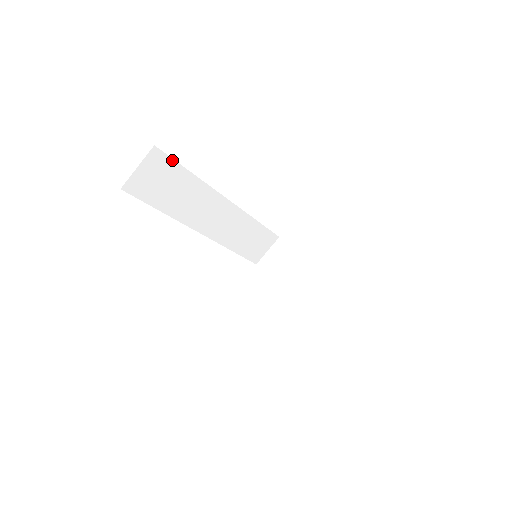
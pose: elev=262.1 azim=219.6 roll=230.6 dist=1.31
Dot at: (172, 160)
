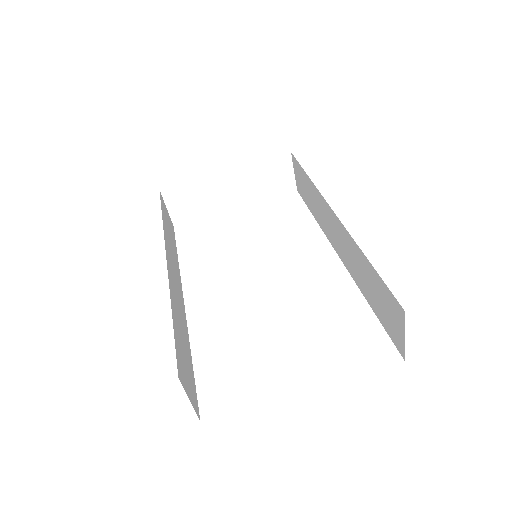
Dot at: (175, 348)
